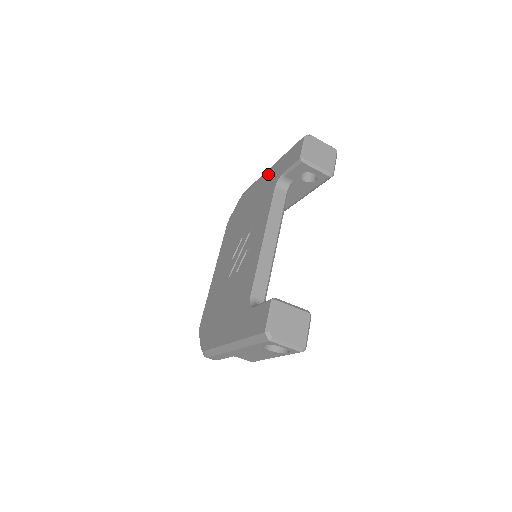
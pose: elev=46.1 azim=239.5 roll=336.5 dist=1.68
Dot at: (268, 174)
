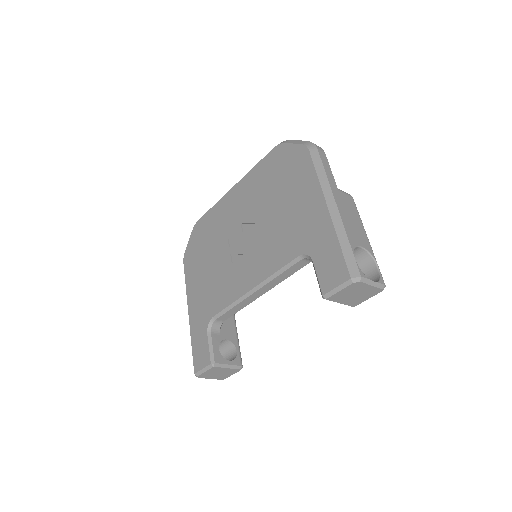
Dot at: (319, 211)
